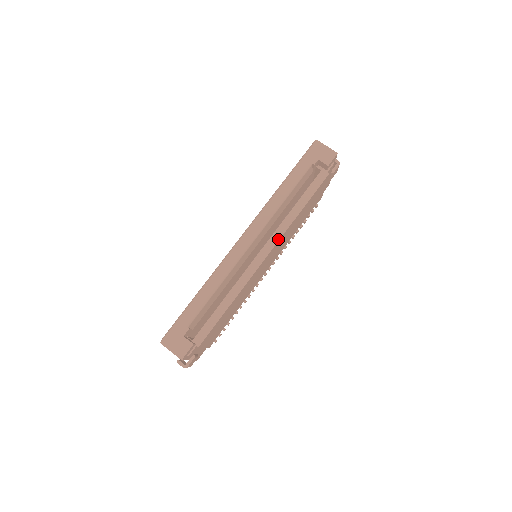
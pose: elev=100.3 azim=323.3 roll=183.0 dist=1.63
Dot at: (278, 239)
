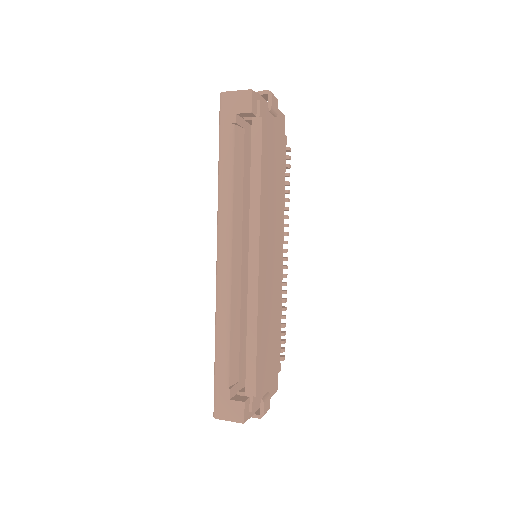
Dot at: (258, 231)
